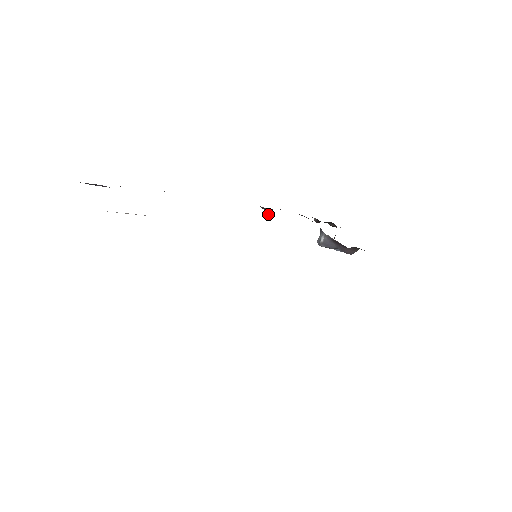
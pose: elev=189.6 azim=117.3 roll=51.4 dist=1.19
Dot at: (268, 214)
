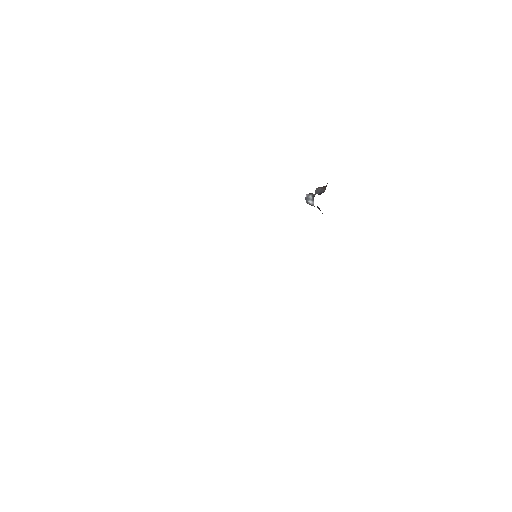
Dot at: occluded
